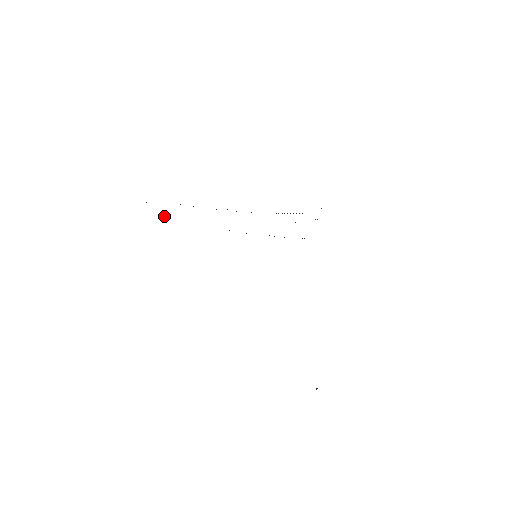
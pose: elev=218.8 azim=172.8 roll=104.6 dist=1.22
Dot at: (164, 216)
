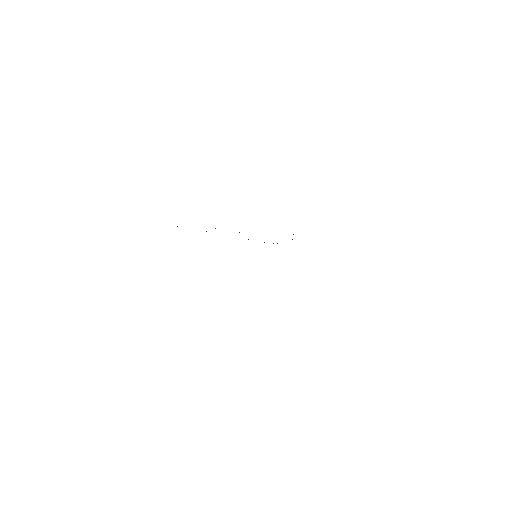
Dot at: occluded
